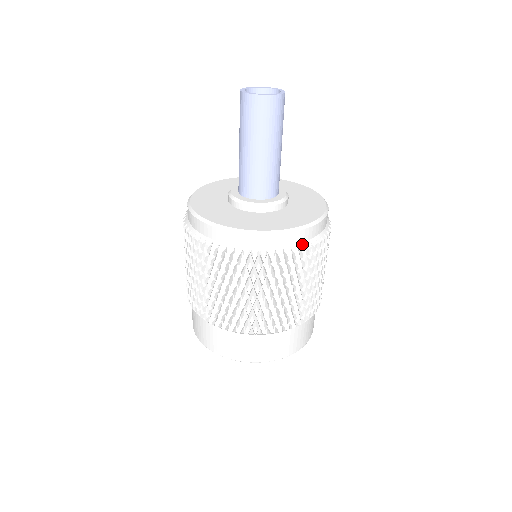
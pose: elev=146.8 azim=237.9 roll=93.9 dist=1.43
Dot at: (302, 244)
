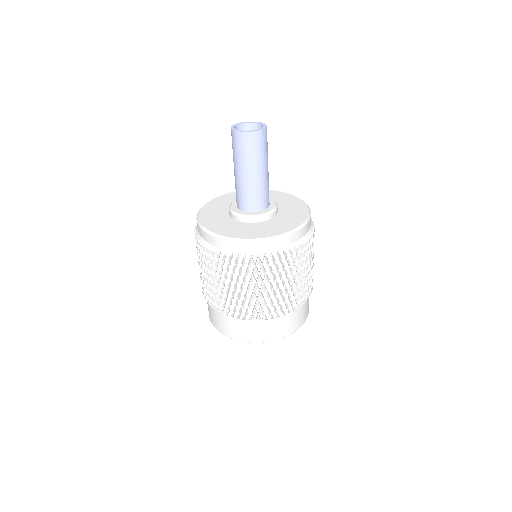
Dot at: (242, 253)
